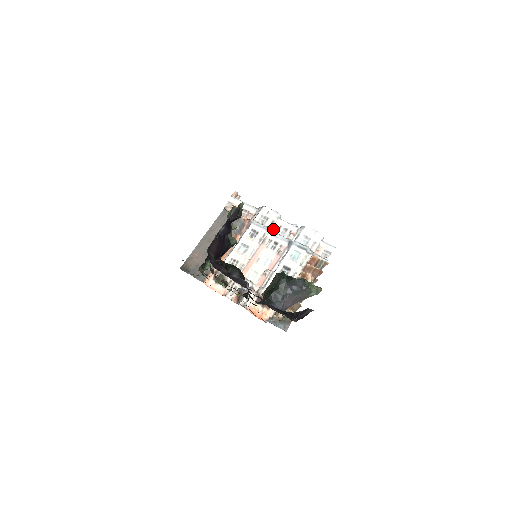
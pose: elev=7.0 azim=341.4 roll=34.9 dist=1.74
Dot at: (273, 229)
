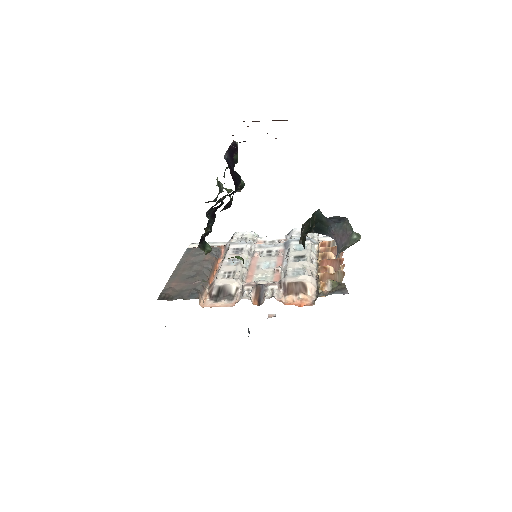
Dot at: (257, 245)
